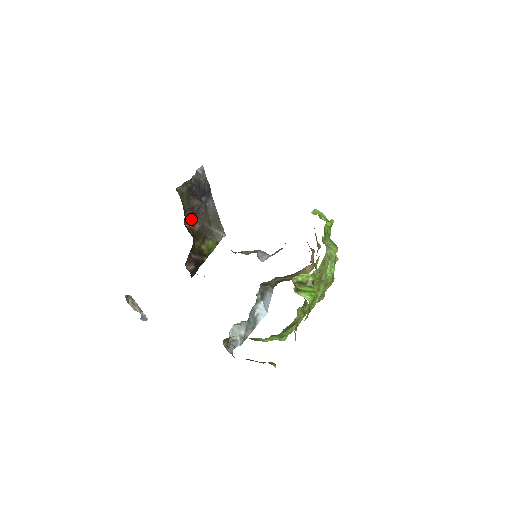
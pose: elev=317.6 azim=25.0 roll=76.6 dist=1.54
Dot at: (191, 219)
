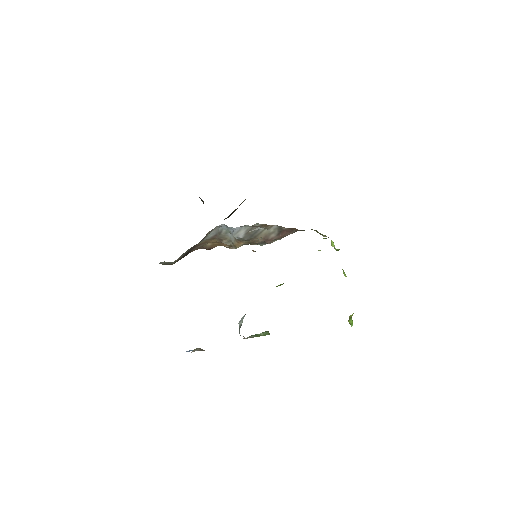
Dot at: occluded
